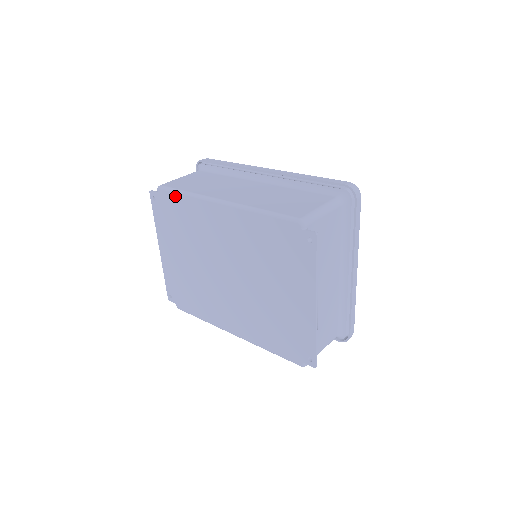
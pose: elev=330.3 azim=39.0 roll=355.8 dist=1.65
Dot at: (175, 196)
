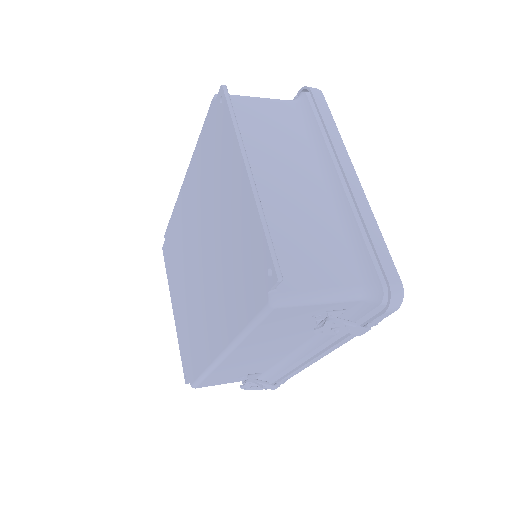
Dot at: (170, 224)
